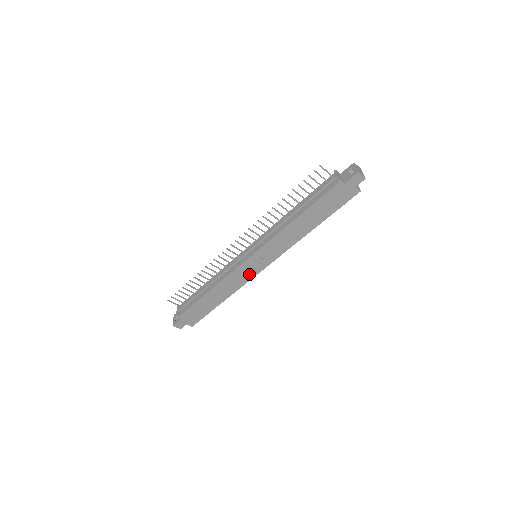
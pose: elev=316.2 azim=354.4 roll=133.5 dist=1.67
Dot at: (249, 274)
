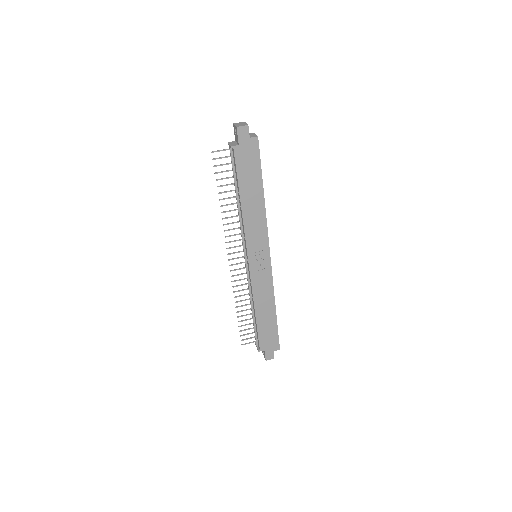
Dot at: (265, 274)
